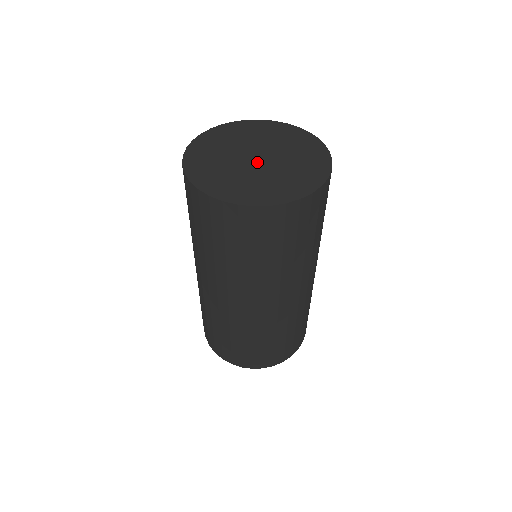
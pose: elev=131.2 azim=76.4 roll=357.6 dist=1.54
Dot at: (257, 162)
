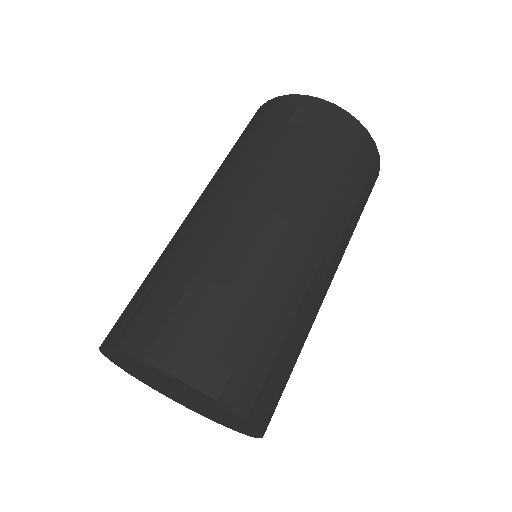
Dot at: occluded
